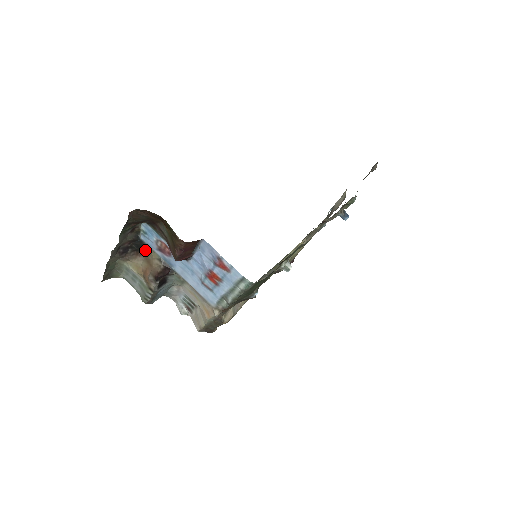
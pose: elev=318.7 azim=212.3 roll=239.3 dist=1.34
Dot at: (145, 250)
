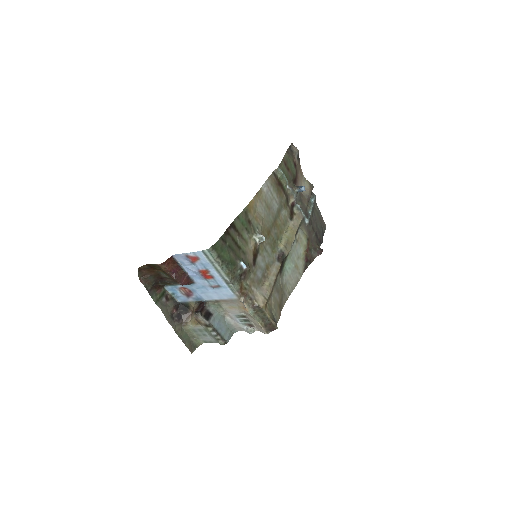
Dot at: (189, 308)
